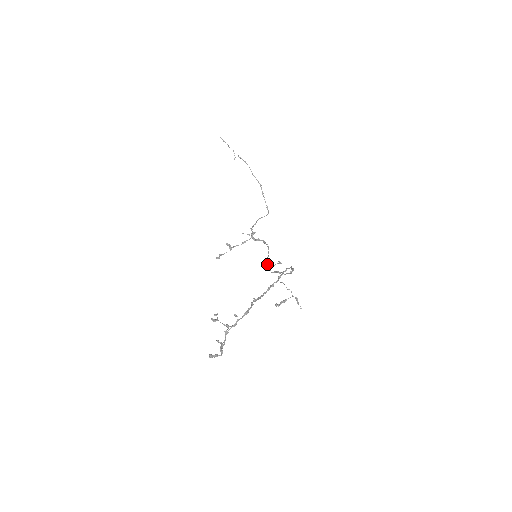
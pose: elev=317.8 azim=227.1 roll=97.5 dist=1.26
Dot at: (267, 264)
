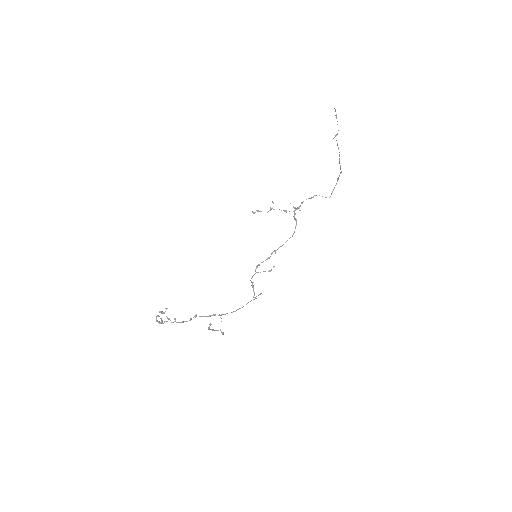
Dot at: (267, 259)
